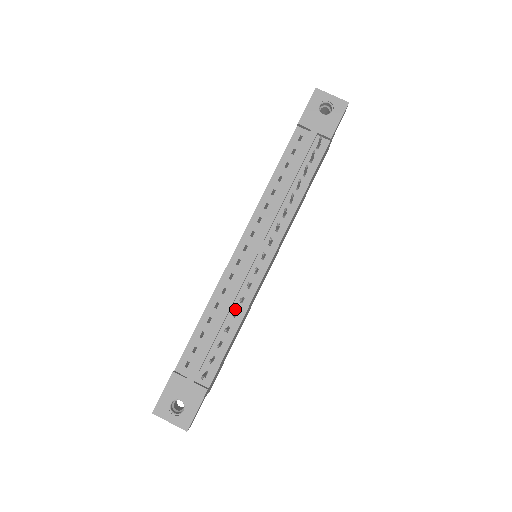
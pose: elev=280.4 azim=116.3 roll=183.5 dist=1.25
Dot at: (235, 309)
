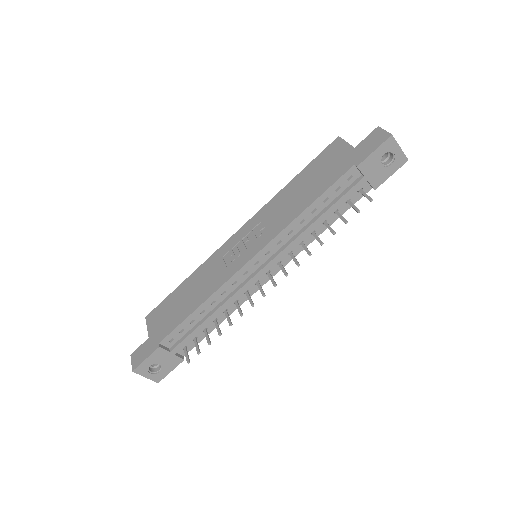
Dot at: (227, 307)
